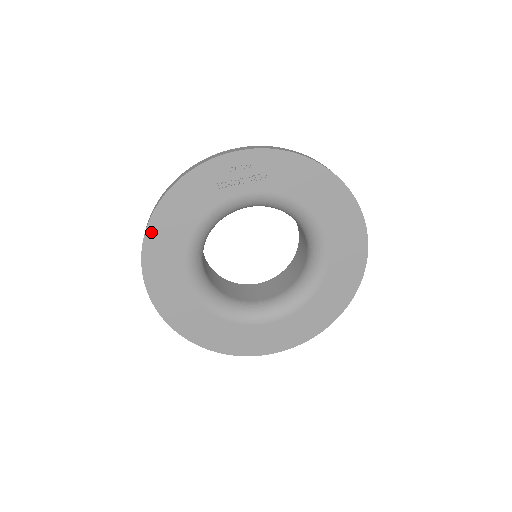
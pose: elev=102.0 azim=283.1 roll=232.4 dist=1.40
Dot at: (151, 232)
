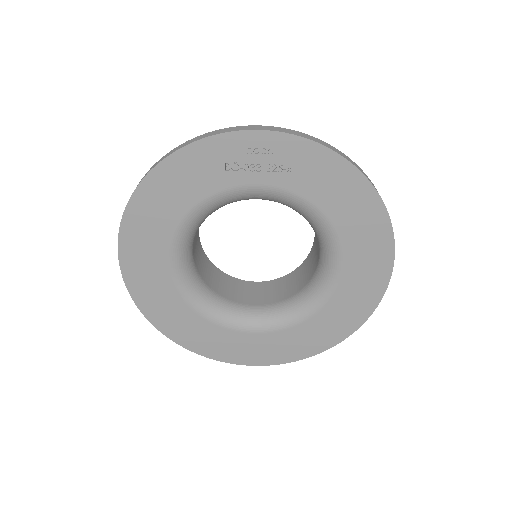
Dot at: (136, 201)
